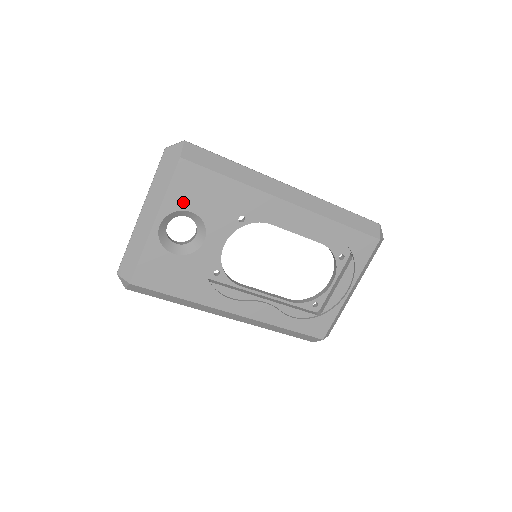
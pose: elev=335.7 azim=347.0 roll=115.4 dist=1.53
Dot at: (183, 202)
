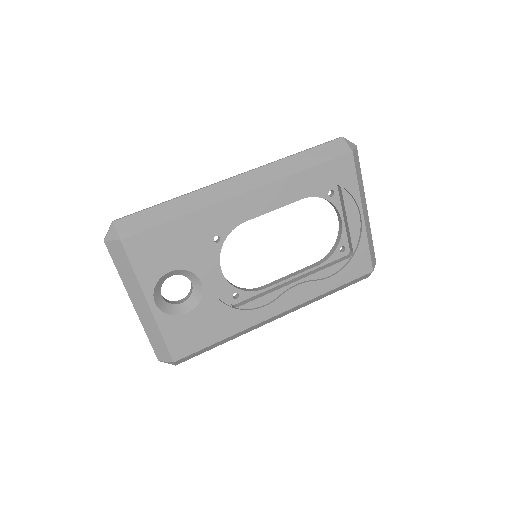
Dot at: (156, 270)
